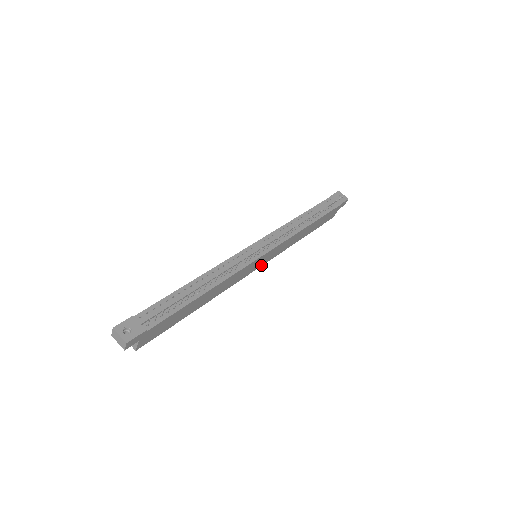
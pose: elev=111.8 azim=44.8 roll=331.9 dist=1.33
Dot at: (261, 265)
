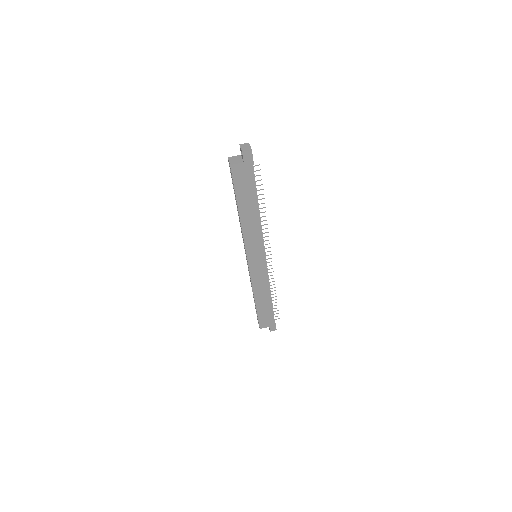
Dot at: (249, 265)
